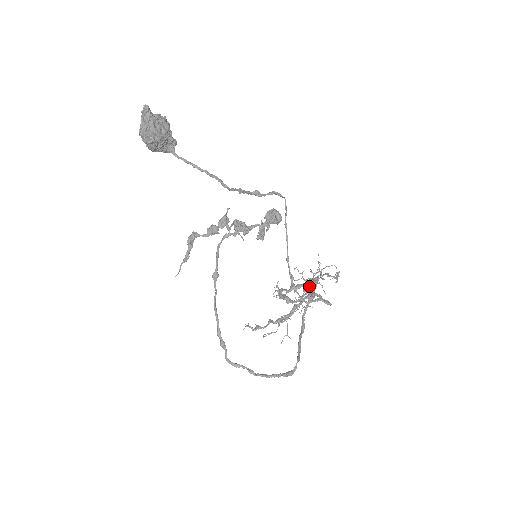
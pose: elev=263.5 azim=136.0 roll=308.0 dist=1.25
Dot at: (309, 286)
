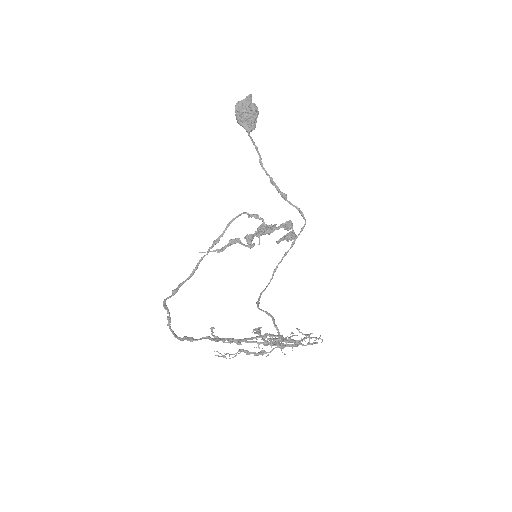
Dot at: (285, 338)
